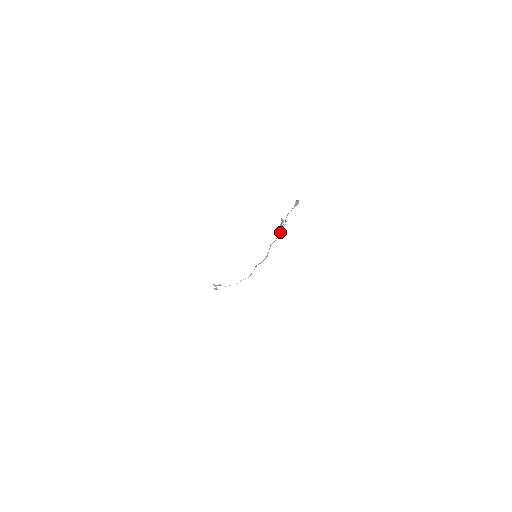
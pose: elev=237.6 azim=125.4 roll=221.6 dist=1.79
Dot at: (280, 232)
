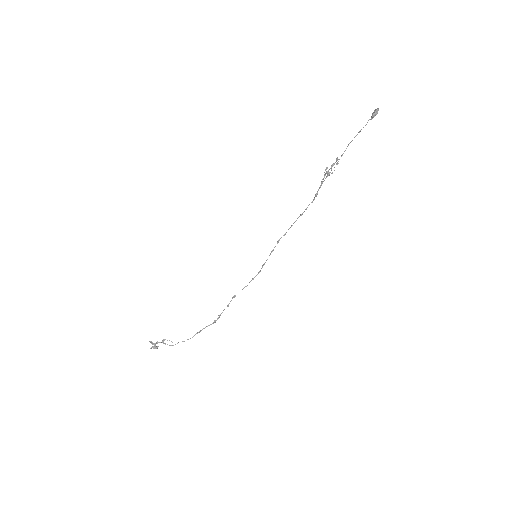
Dot at: (317, 192)
